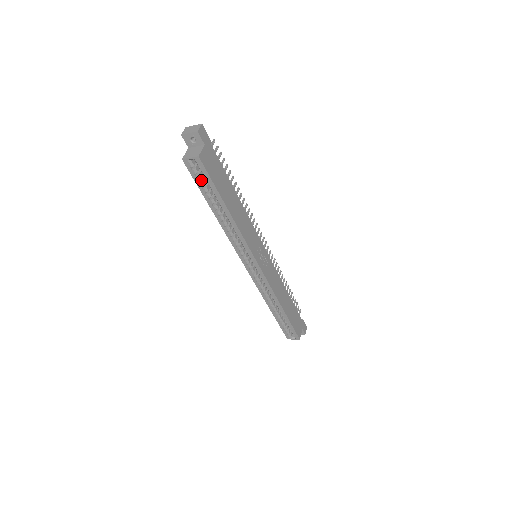
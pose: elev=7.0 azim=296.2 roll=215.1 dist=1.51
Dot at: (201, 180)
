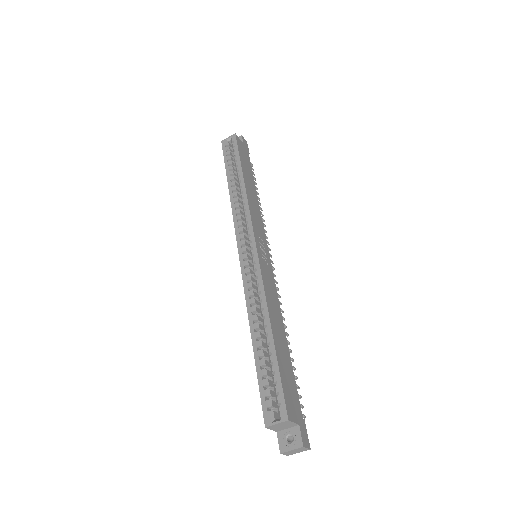
Dot at: (229, 158)
